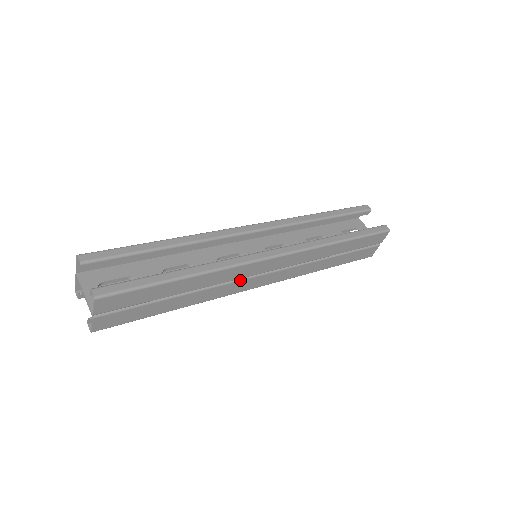
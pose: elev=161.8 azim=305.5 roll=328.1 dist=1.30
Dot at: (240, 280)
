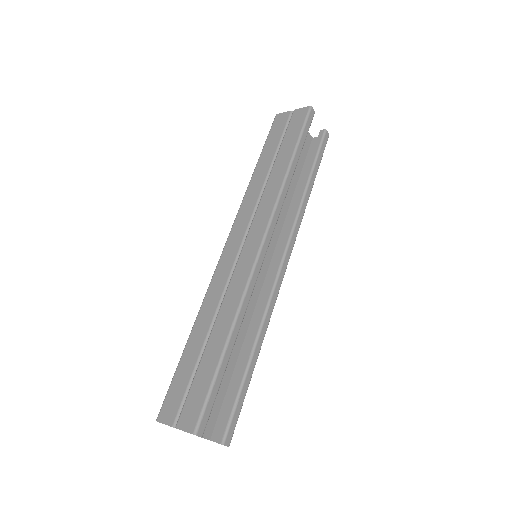
Dot at: (257, 295)
